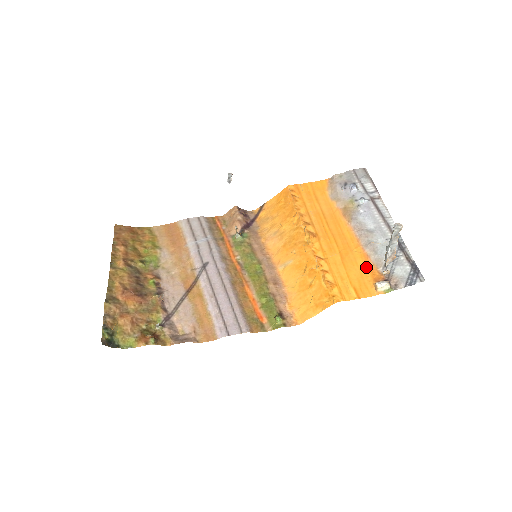
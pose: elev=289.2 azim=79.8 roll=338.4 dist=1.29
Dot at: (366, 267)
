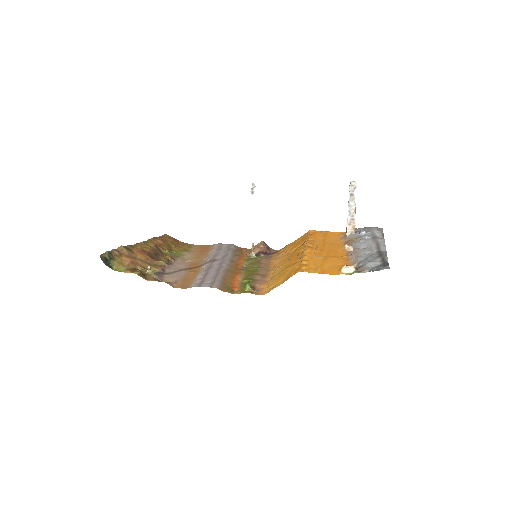
Dot at: (343, 264)
